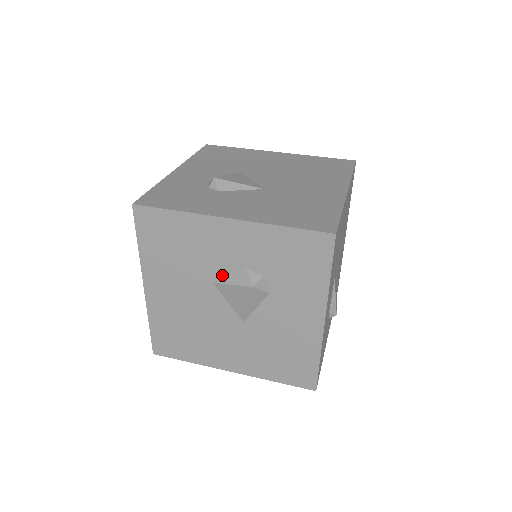
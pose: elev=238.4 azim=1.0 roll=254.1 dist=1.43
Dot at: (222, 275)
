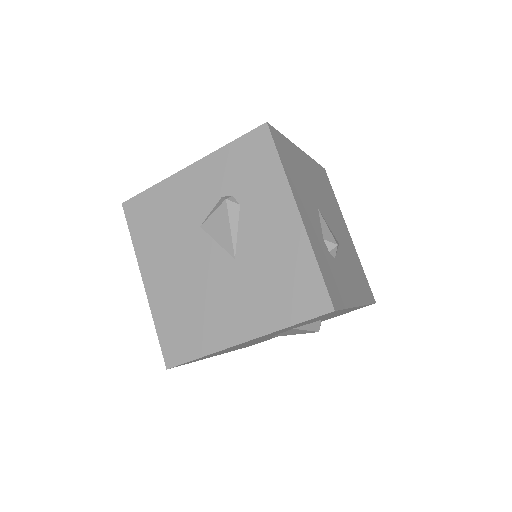
Dot at: (305, 325)
